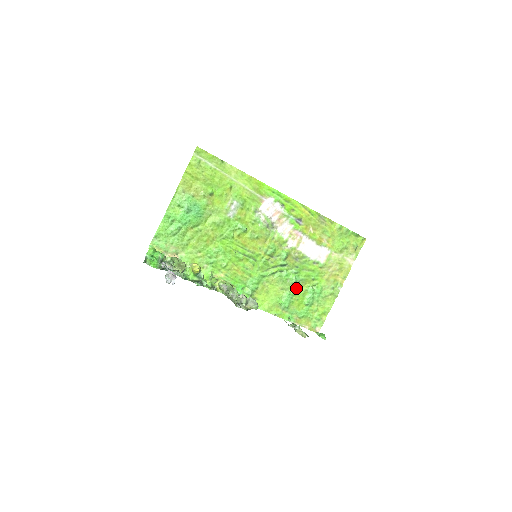
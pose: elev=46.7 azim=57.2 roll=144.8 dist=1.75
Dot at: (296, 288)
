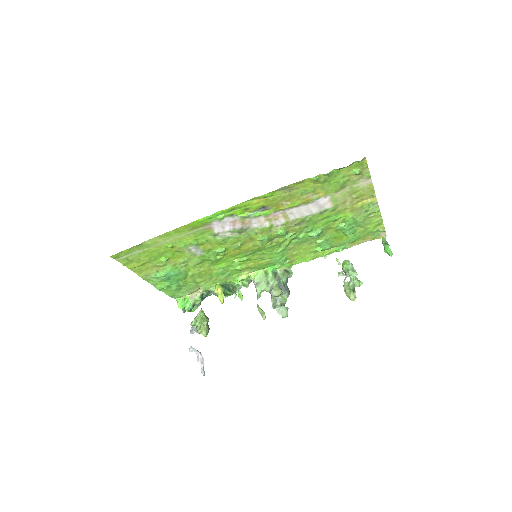
Dot at: (324, 235)
